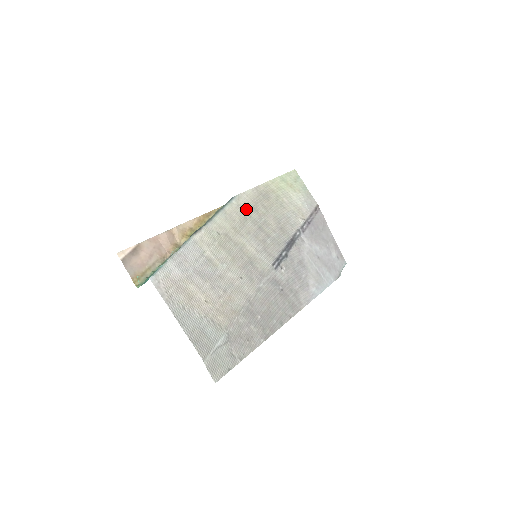
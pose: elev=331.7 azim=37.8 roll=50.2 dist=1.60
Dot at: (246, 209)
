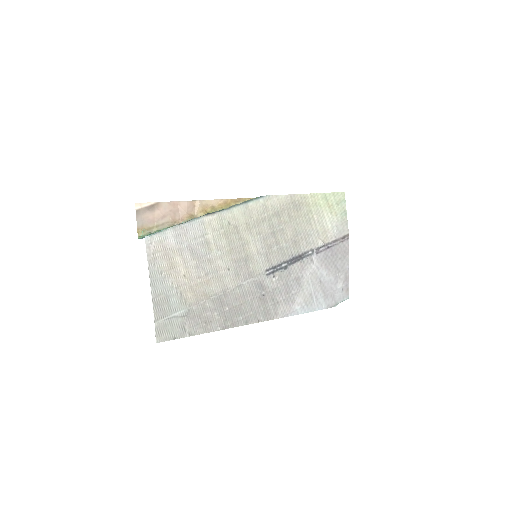
Dot at: (269, 211)
